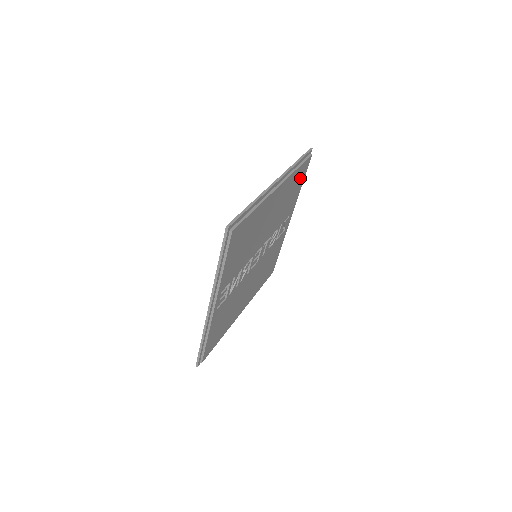
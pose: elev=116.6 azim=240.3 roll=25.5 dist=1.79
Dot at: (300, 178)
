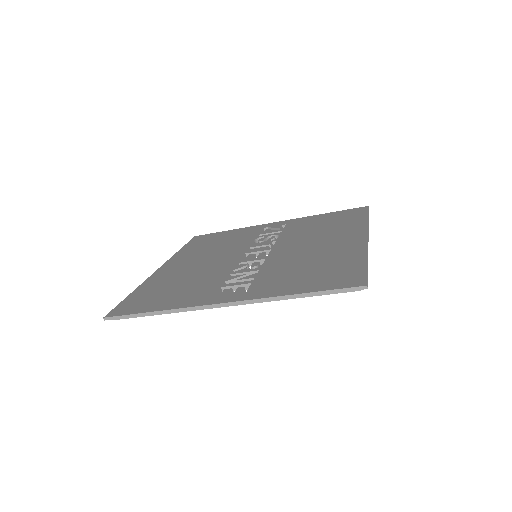
Dot at: occluded
